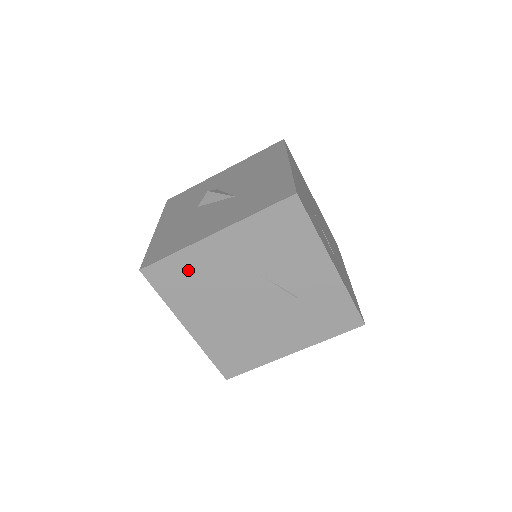
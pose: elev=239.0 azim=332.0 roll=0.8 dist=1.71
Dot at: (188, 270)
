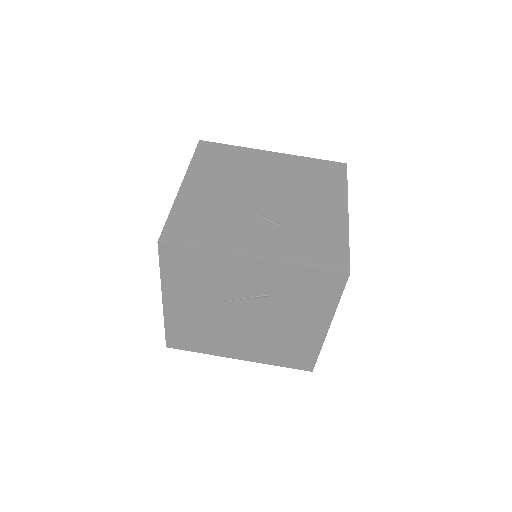
Dot at: (185, 330)
